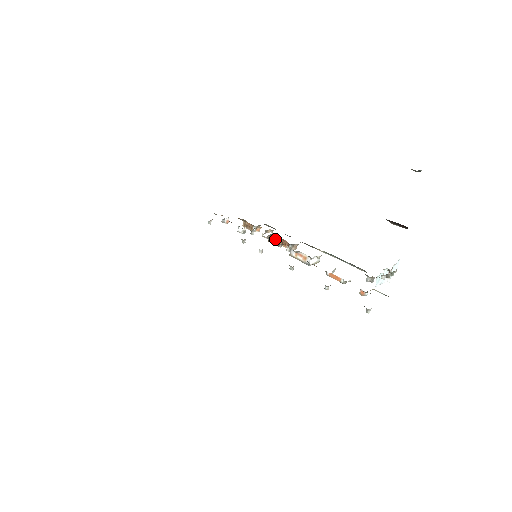
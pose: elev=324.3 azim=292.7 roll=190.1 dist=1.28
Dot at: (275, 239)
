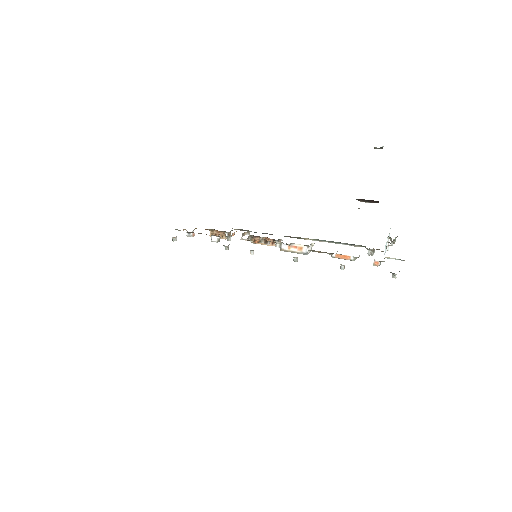
Dot at: (259, 238)
